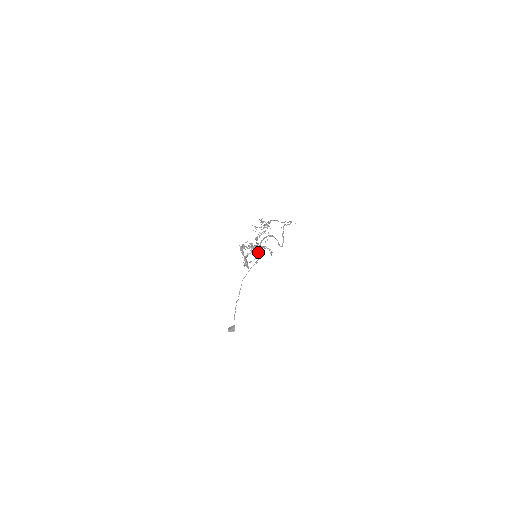
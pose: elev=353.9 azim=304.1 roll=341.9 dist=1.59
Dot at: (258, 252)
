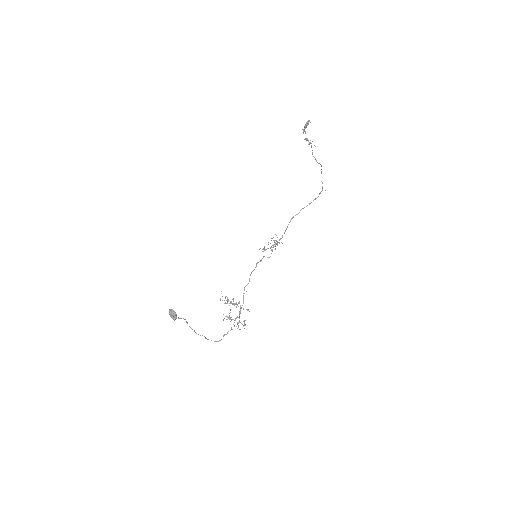
Dot at: (238, 303)
